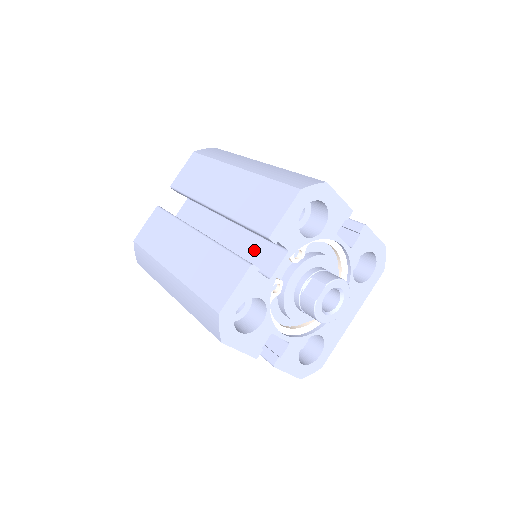
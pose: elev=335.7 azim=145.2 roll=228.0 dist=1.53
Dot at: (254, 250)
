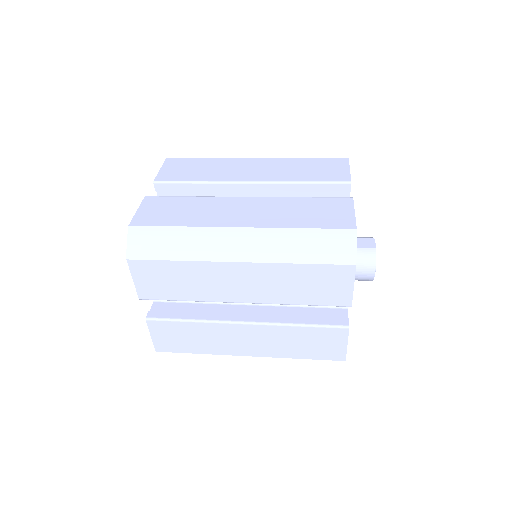
Dot at: occluded
